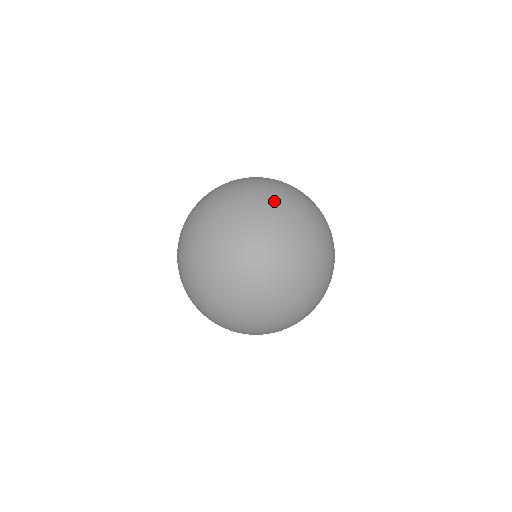
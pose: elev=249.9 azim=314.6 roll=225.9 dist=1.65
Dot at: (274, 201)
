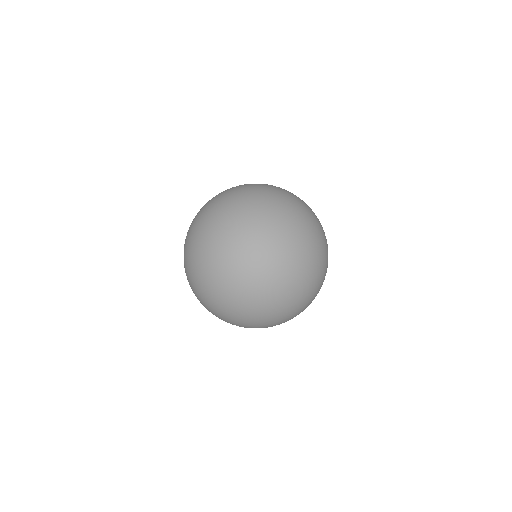
Dot at: (297, 201)
